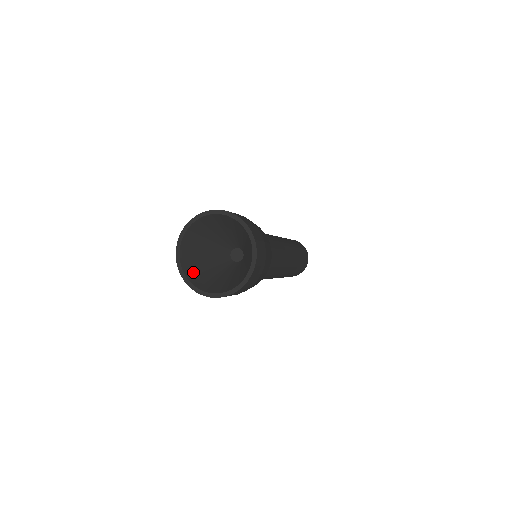
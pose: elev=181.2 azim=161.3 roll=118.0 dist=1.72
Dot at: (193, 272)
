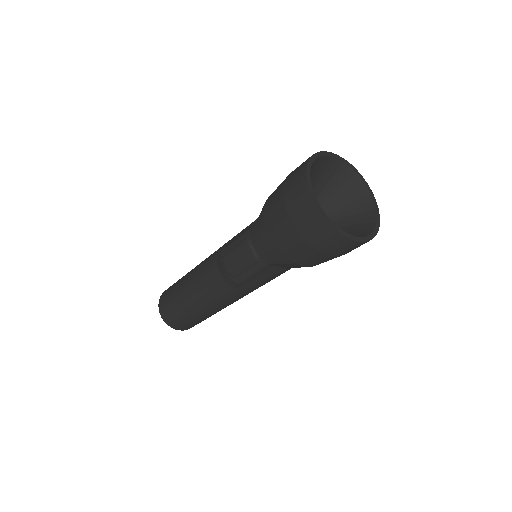
Dot at: occluded
